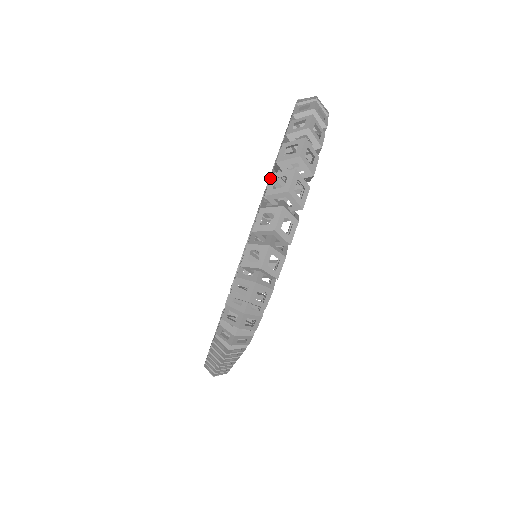
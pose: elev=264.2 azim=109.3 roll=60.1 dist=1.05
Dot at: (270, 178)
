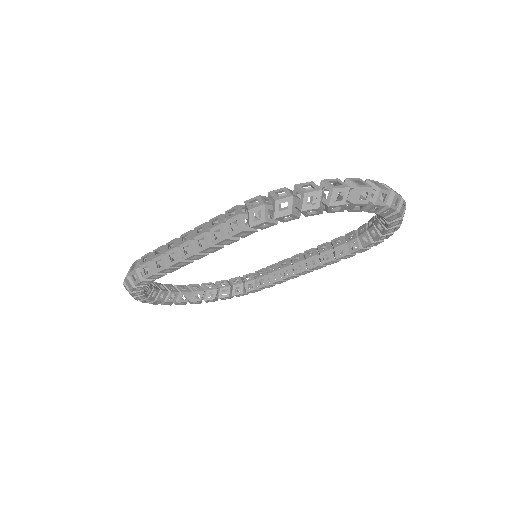
Dot at: occluded
